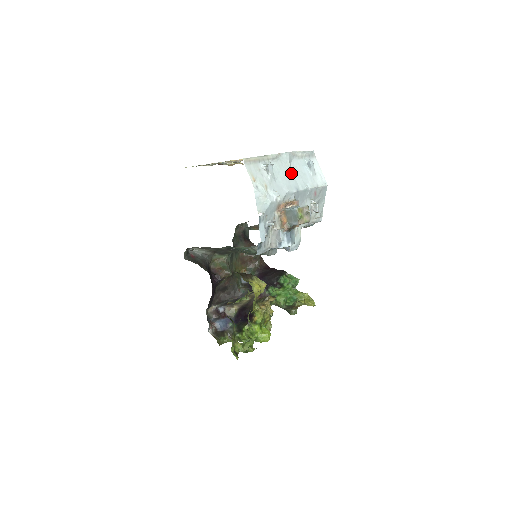
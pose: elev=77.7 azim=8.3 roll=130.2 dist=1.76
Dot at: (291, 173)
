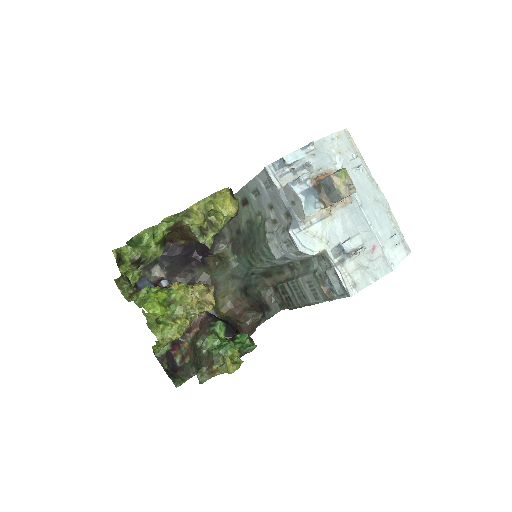
Dot at: (371, 201)
